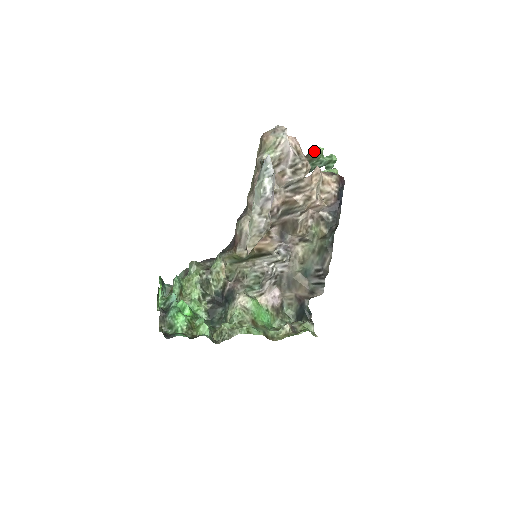
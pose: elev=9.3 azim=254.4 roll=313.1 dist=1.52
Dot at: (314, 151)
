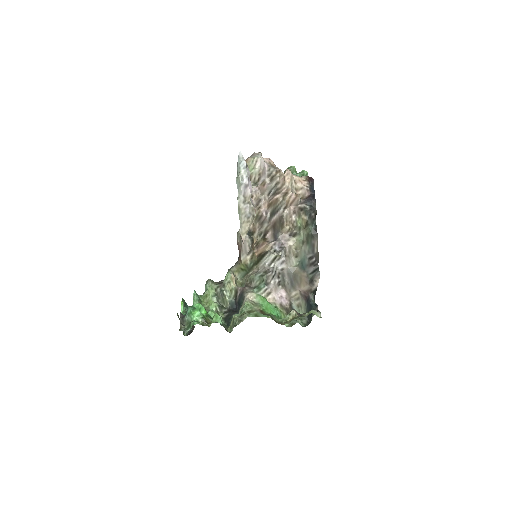
Dot at: occluded
